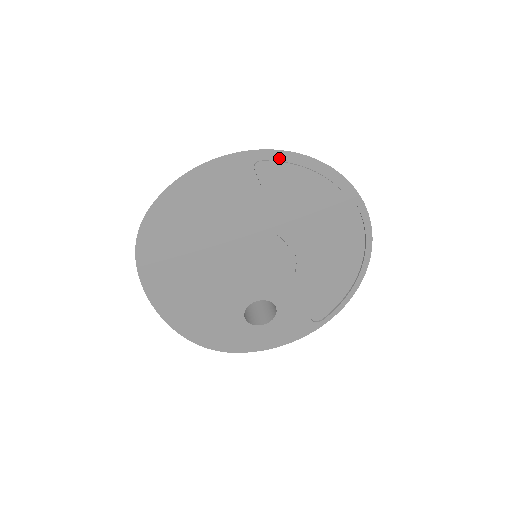
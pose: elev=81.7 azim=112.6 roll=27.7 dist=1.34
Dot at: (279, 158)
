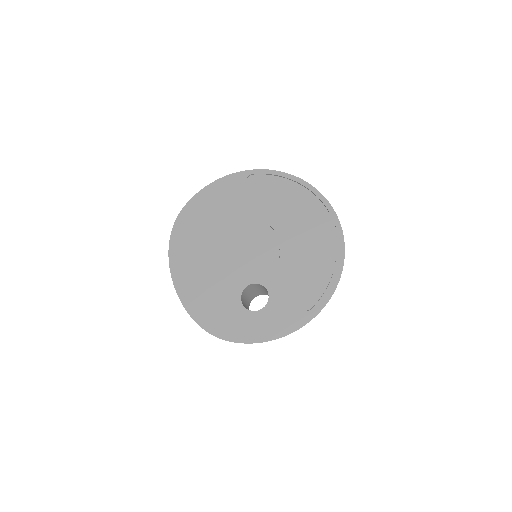
Dot at: (265, 175)
